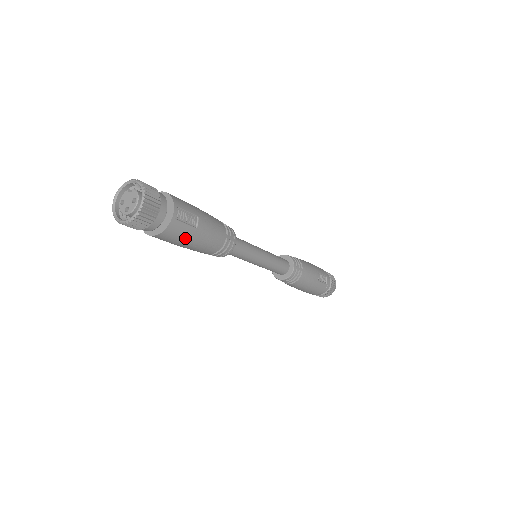
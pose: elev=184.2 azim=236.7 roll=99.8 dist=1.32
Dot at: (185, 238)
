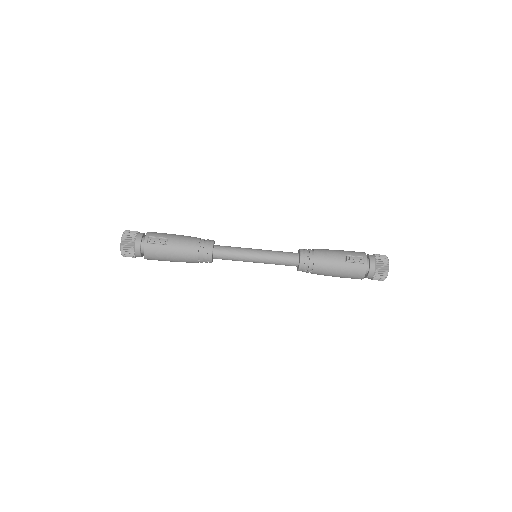
Dot at: (162, 253)
